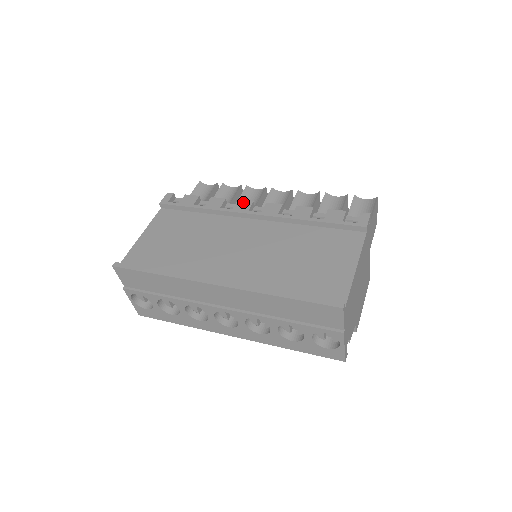
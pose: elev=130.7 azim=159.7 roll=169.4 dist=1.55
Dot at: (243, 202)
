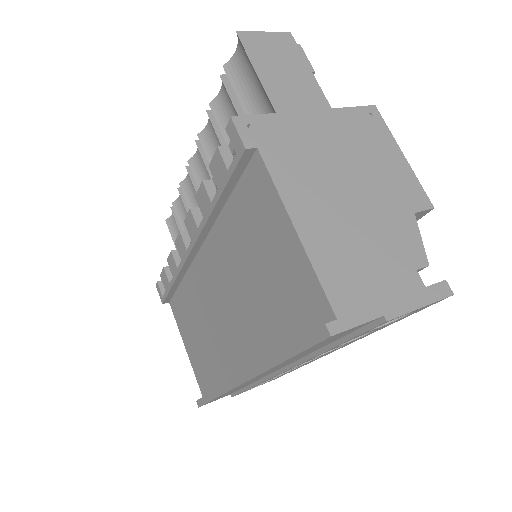
Dot at: (177, 242)
